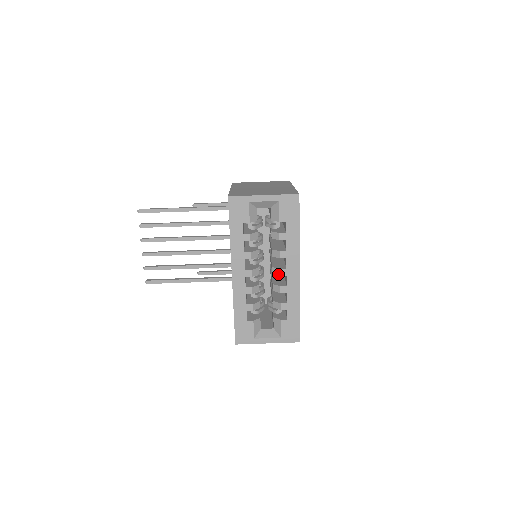
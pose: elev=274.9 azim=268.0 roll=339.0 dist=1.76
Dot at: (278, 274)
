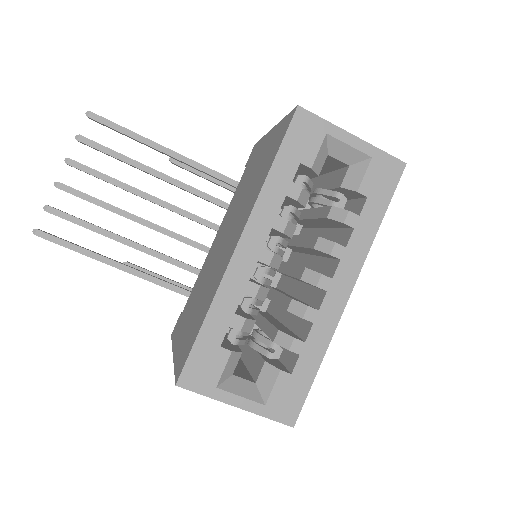
Dot at: (313, 282)
